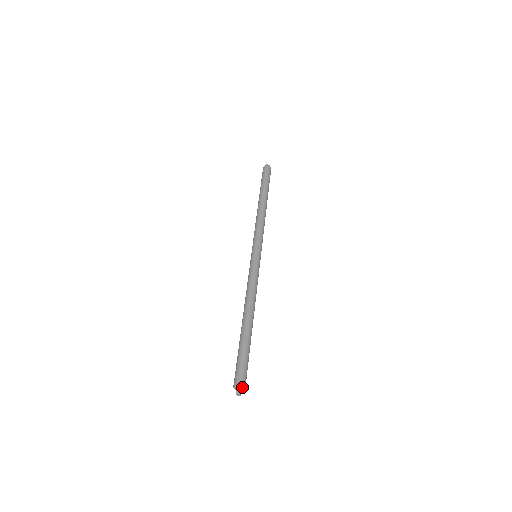
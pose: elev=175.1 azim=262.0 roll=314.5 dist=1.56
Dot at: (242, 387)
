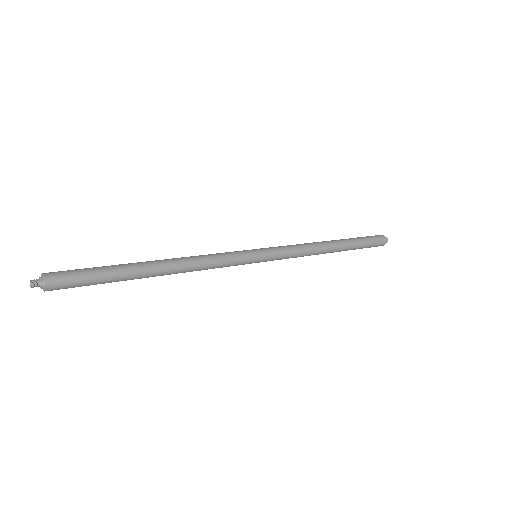
Dot at: (43, 277)
